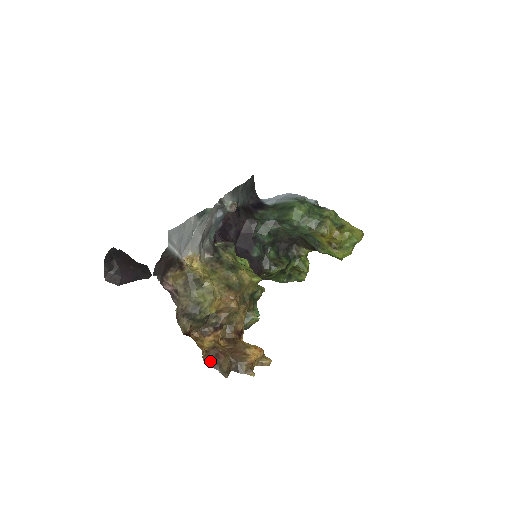
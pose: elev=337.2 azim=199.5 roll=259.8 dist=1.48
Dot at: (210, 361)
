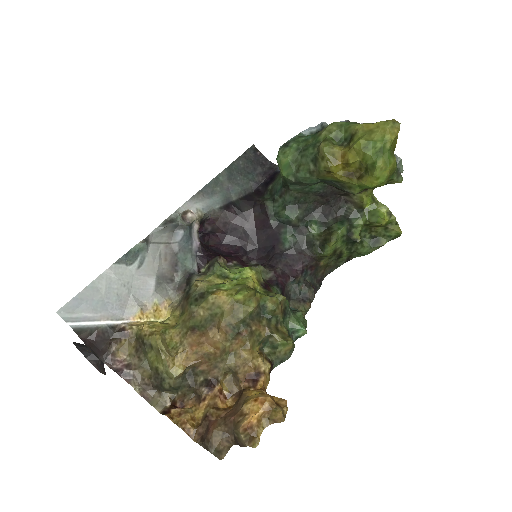
Dot at: (200, 439)
